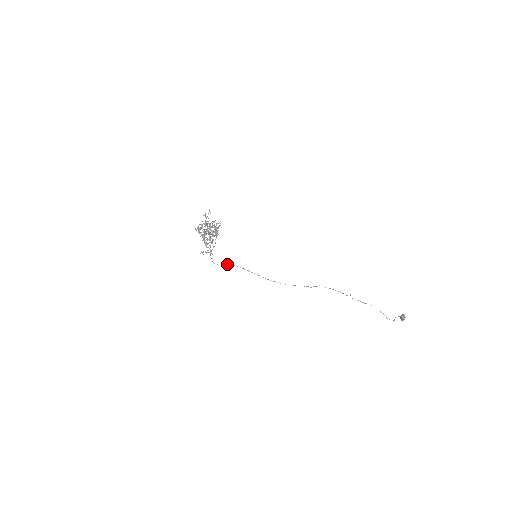
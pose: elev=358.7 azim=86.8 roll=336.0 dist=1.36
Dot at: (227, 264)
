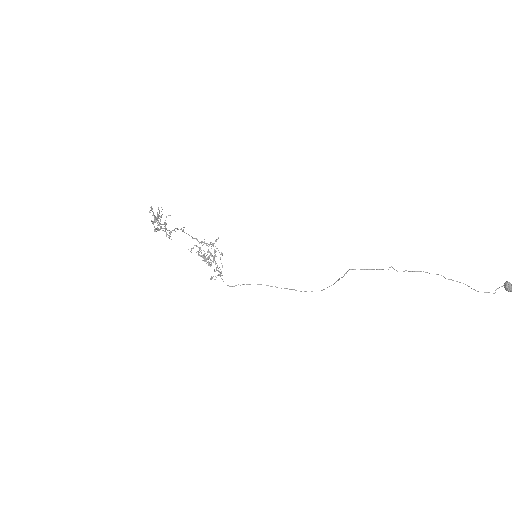
Dot at: occluded
